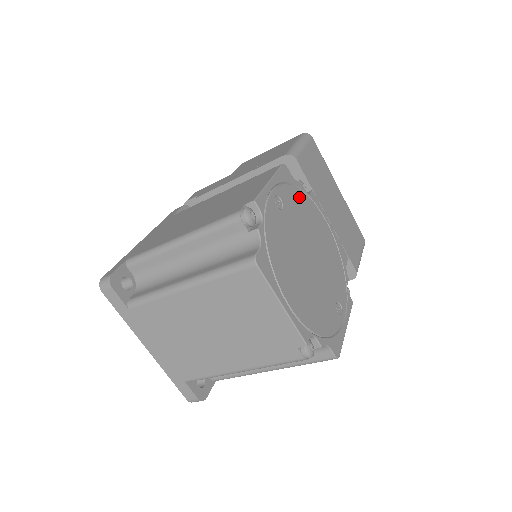
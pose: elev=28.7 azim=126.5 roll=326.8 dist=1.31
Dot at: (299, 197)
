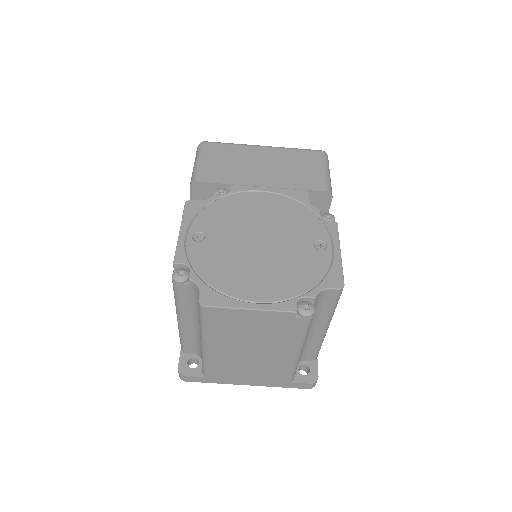
Dot at: (218, 208)
